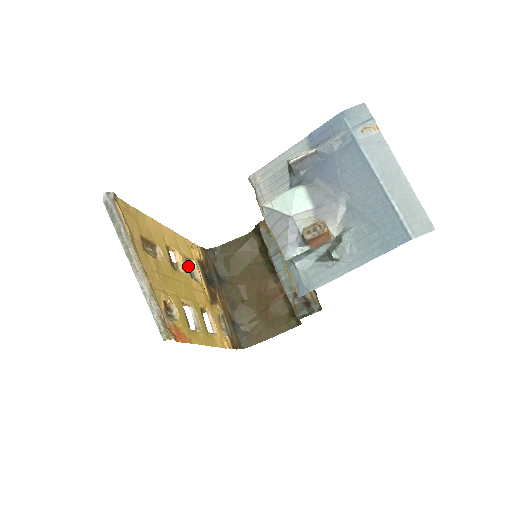
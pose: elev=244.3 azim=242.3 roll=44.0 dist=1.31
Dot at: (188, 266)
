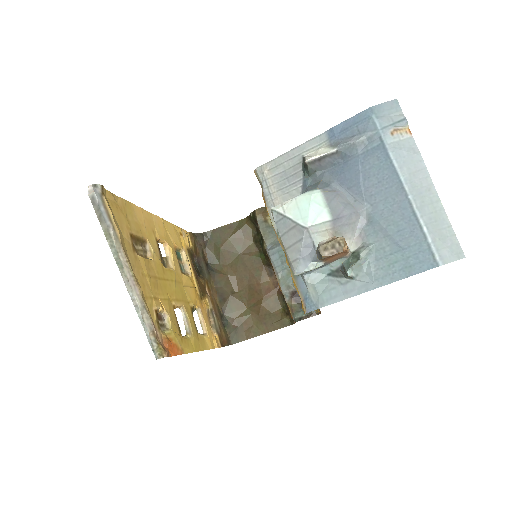
Dot at: (177, 258)
